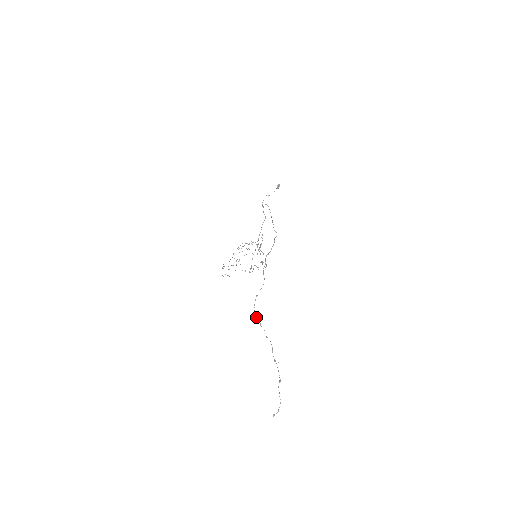
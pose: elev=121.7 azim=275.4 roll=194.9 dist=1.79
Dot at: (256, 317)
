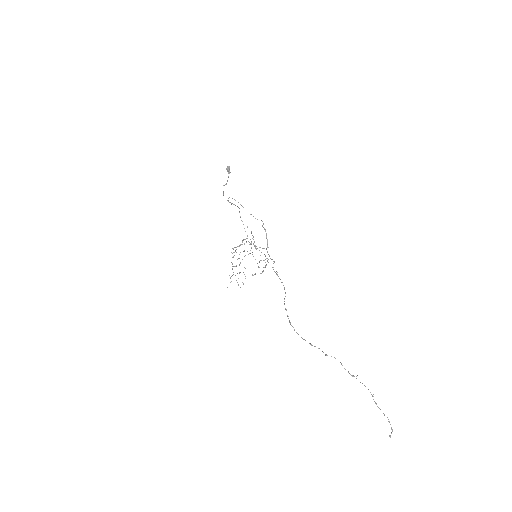
Dot at: occluded
